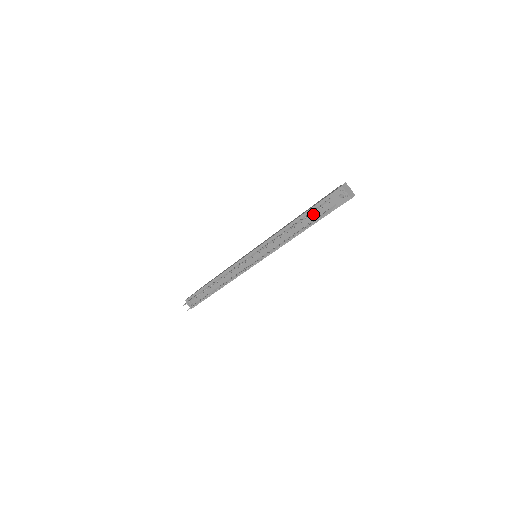
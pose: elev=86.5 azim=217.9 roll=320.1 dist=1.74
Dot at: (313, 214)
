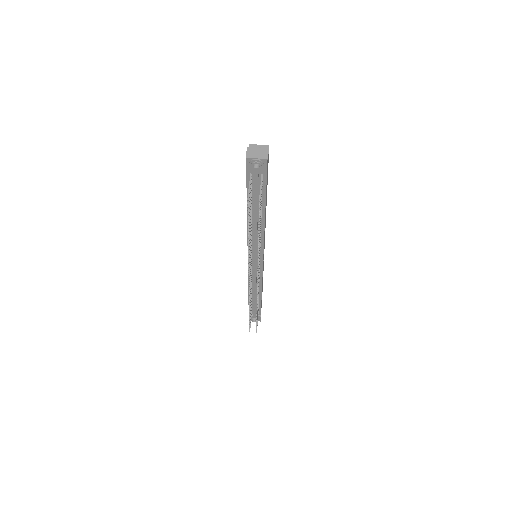
Dot at: (254, 198)
